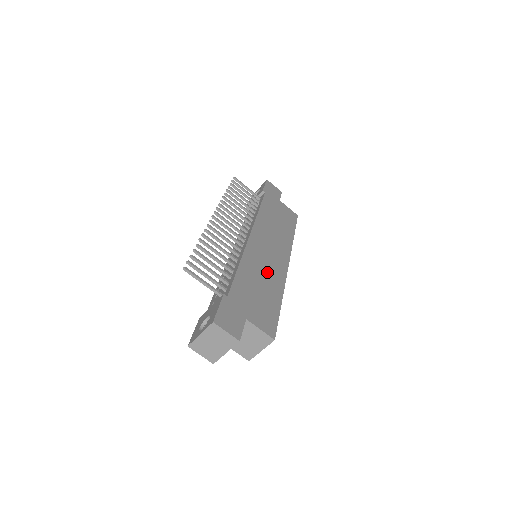
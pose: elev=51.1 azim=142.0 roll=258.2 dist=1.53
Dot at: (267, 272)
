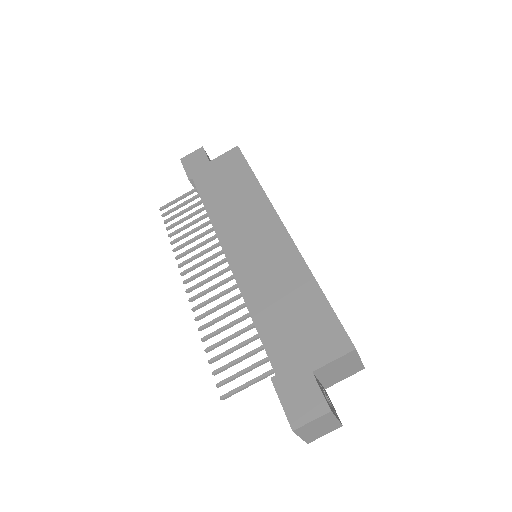
Dot at: (277, 275)
